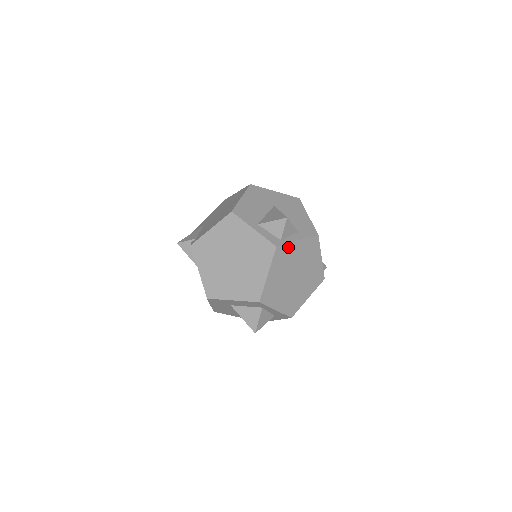
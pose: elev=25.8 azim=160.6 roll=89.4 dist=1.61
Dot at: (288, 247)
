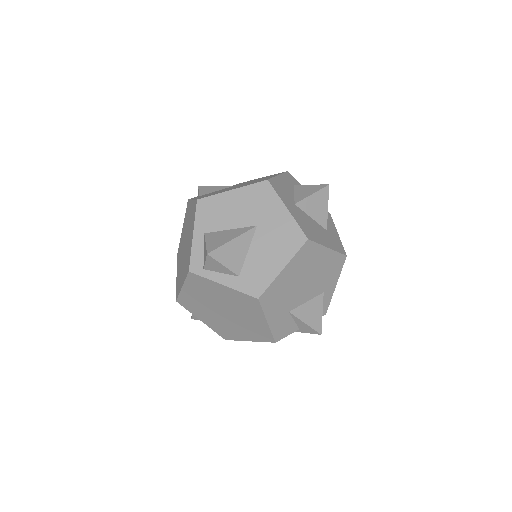
Dot at: (208, 281)
